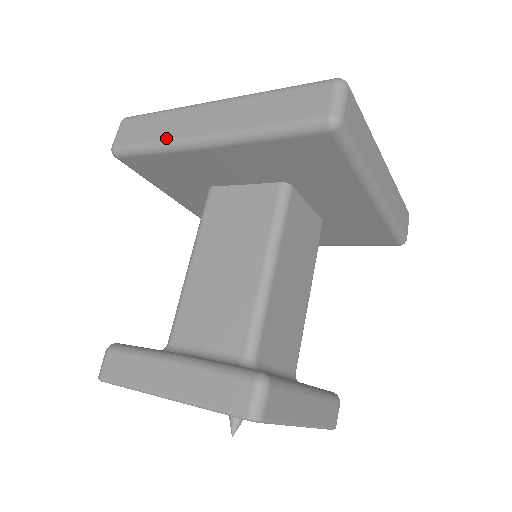
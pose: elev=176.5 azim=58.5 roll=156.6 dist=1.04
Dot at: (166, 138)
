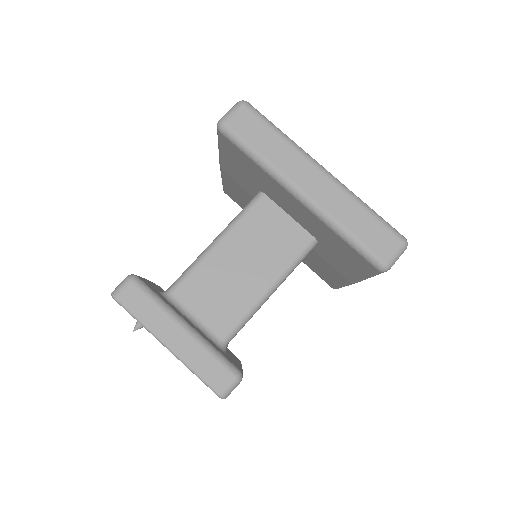
Dot at: occluded
